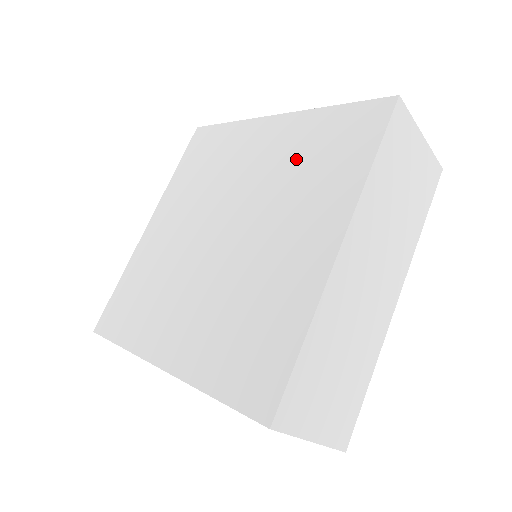
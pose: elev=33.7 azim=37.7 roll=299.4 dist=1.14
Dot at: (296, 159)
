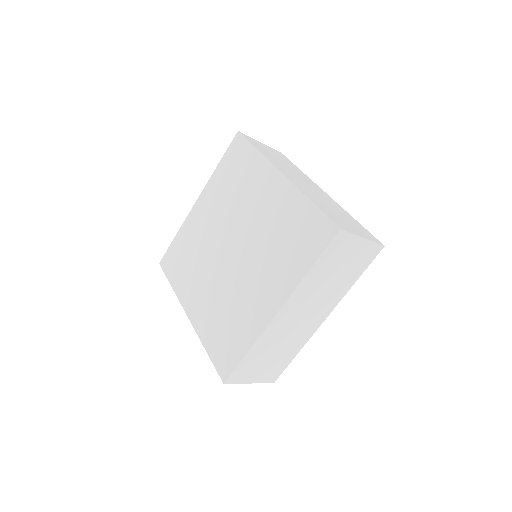
Dot at: (279, 228)
